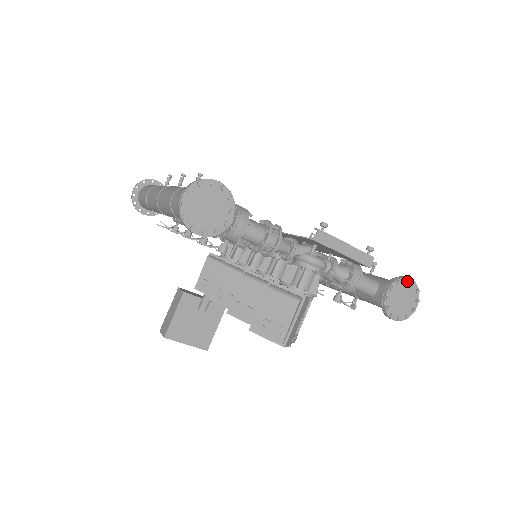
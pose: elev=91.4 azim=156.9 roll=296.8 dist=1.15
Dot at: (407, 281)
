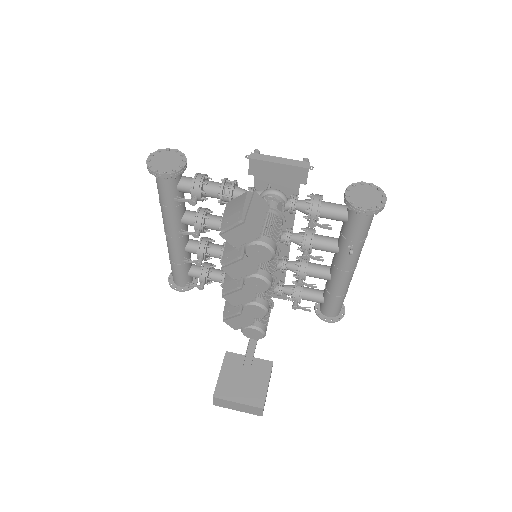
Dot at: (362, 183)
